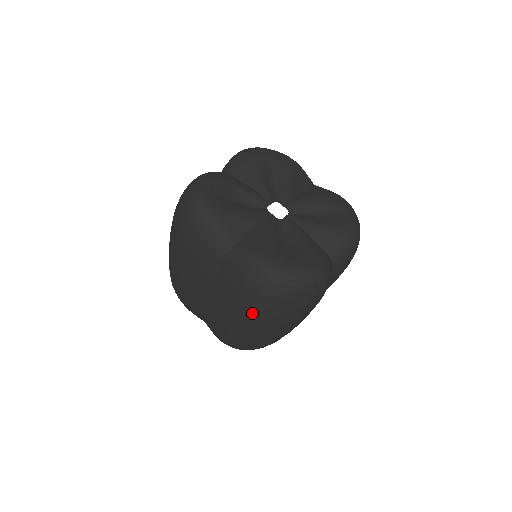
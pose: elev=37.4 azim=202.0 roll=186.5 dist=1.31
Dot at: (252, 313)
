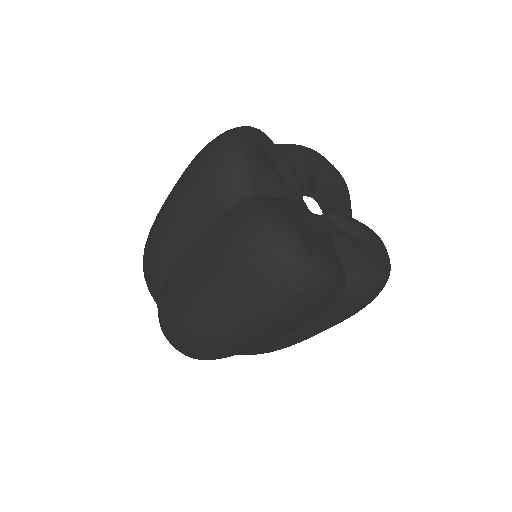
Dot at: occluded
